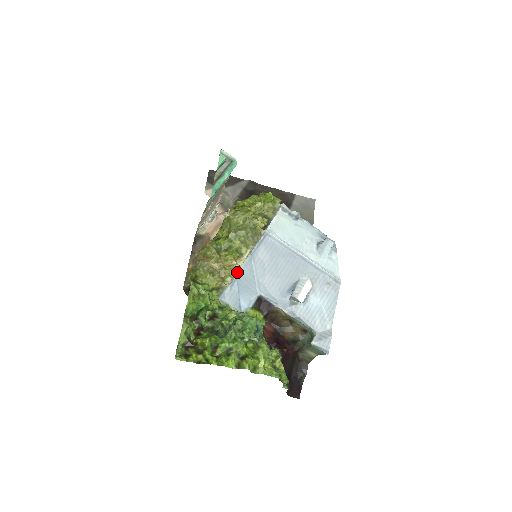
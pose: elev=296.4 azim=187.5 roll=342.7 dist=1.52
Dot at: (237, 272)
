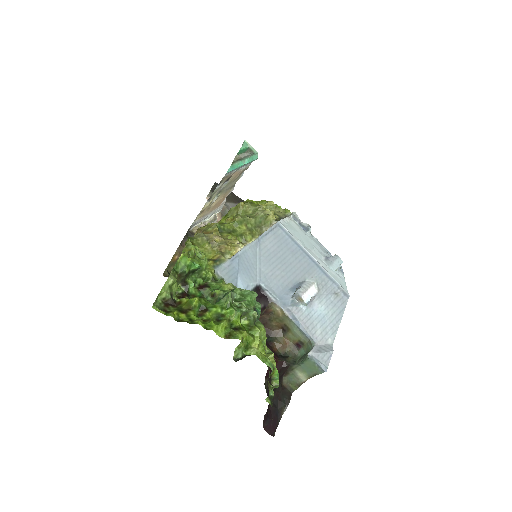
Dot at: (241, 249)
